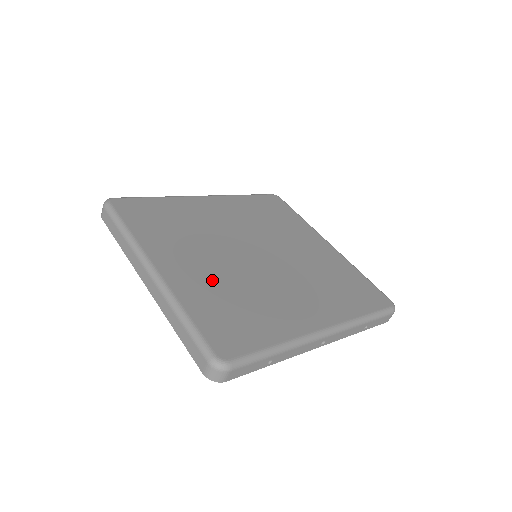
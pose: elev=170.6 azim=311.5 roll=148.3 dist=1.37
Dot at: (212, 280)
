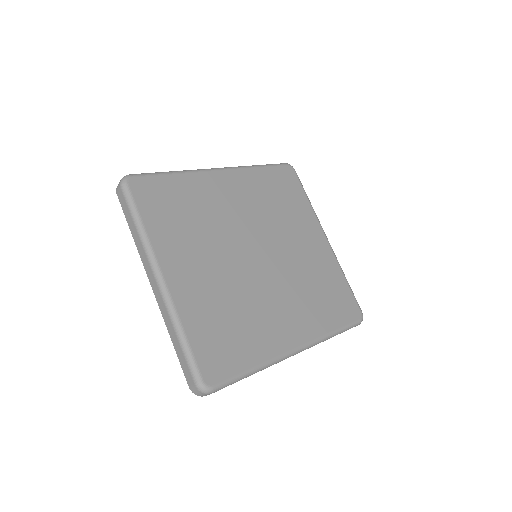
Dot at: (212, 292)
